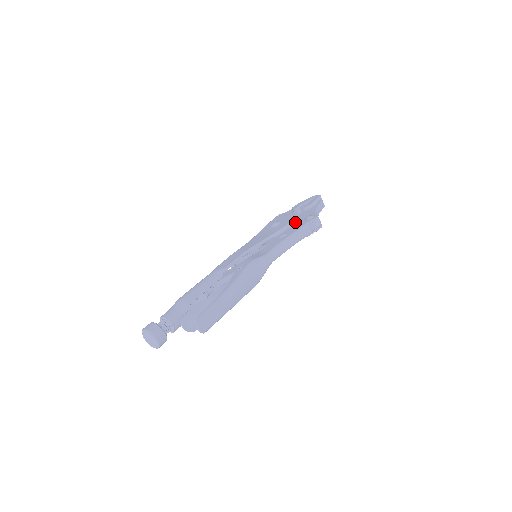
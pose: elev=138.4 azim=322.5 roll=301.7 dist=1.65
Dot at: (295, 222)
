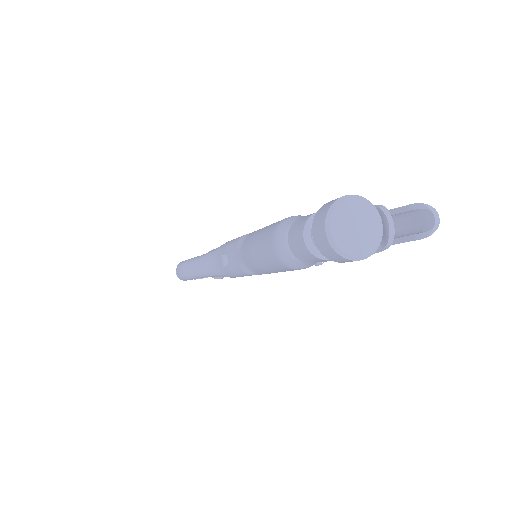
Dot at: occluded
